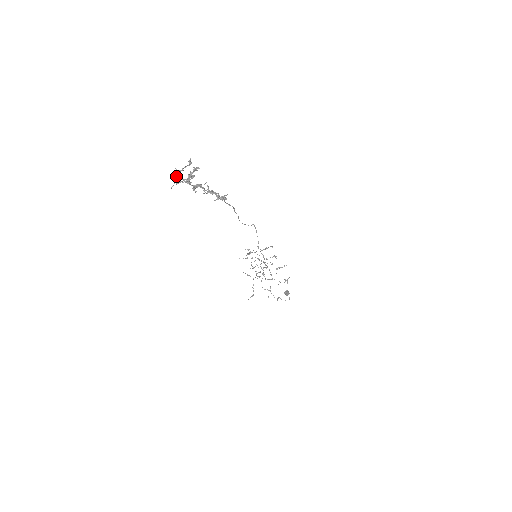
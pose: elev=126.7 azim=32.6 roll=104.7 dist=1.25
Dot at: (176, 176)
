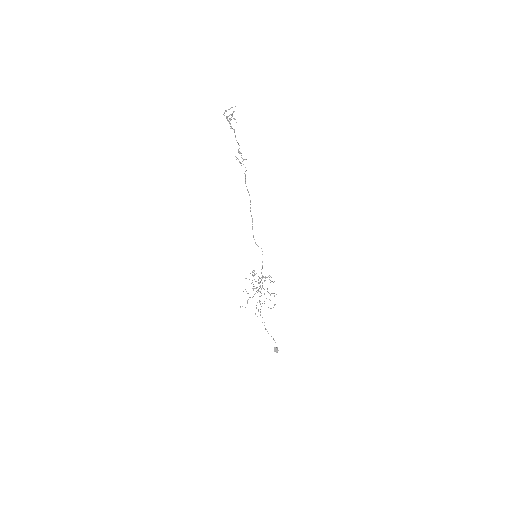
Dot at: (226, 111)
